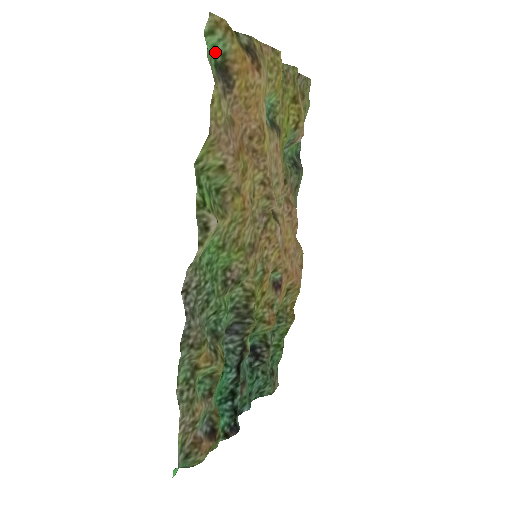
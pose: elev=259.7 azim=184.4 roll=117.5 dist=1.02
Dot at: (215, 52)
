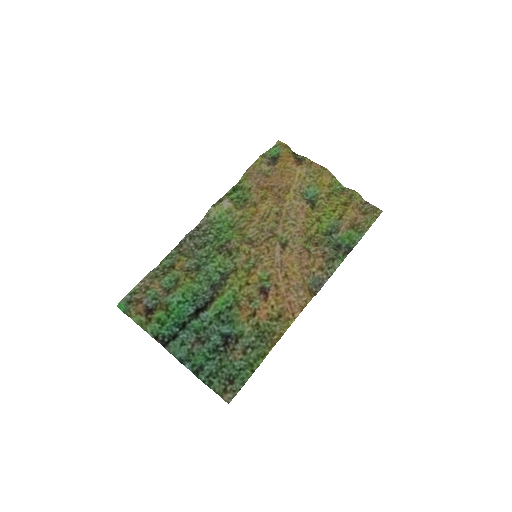
Dot at: (275, 153)
